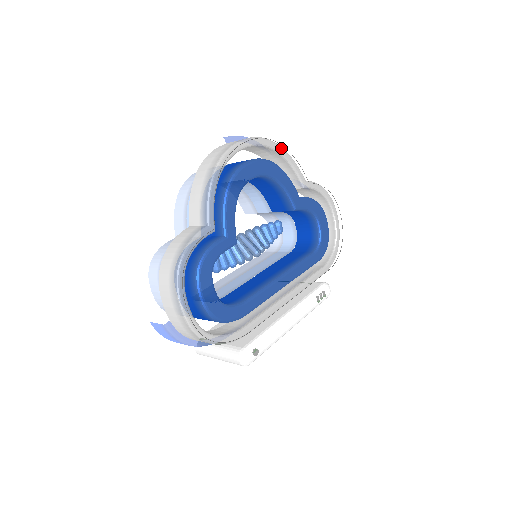
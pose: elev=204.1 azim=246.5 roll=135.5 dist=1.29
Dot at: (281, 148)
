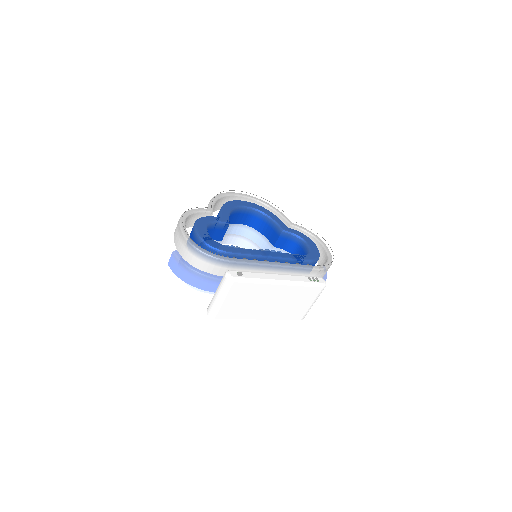
Dot at: (270, 205)
